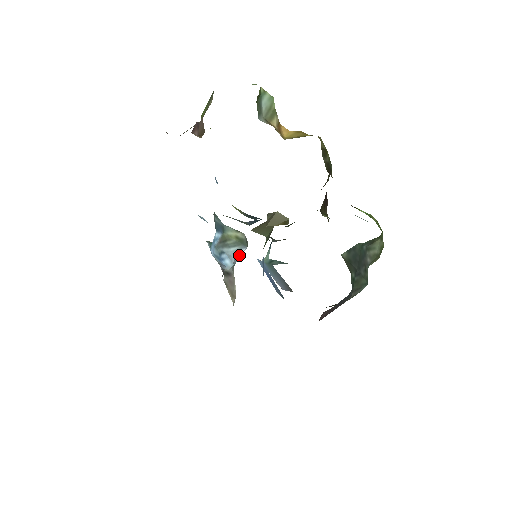
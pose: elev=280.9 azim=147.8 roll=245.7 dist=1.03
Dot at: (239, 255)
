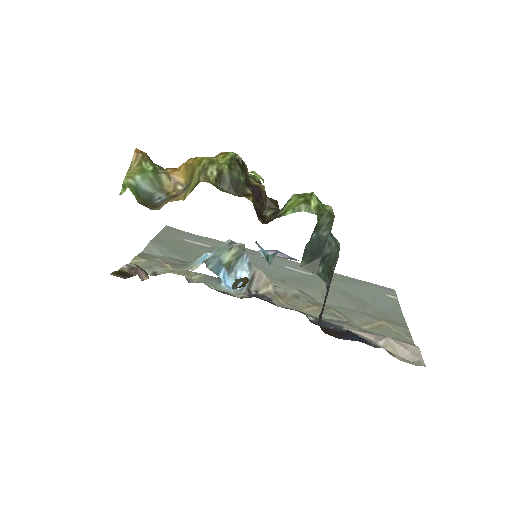
Dot at: (246, 258)
